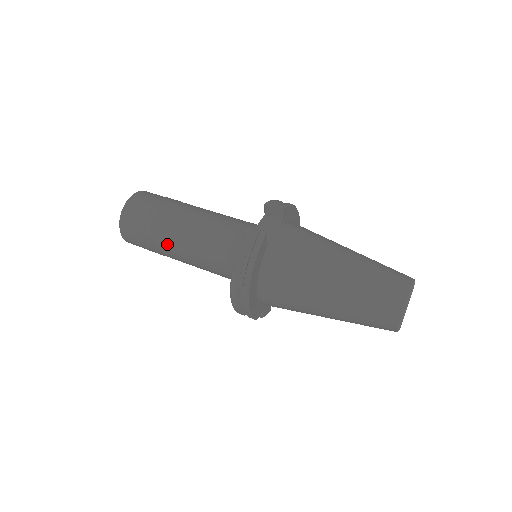
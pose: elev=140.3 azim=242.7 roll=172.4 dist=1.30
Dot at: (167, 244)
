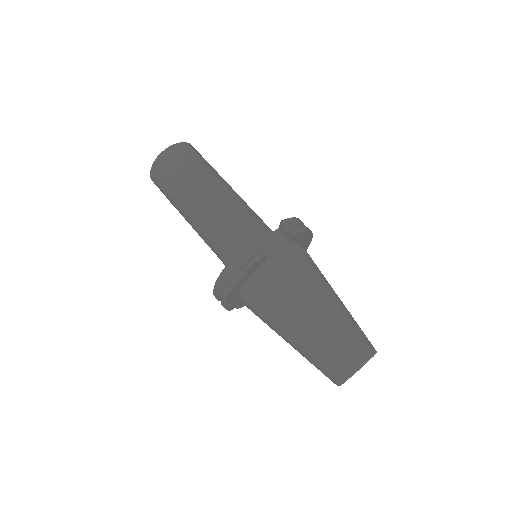
Dot at: (184, 207)
